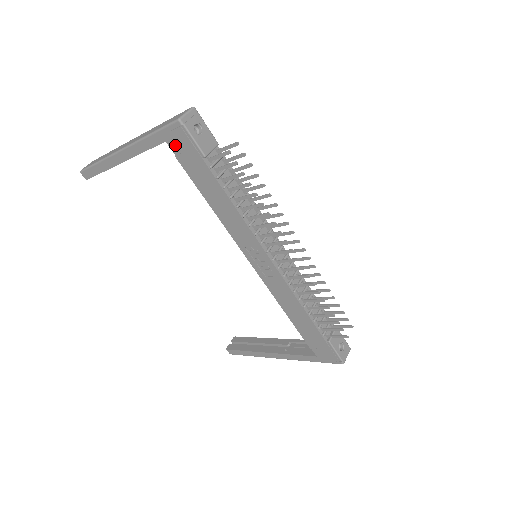
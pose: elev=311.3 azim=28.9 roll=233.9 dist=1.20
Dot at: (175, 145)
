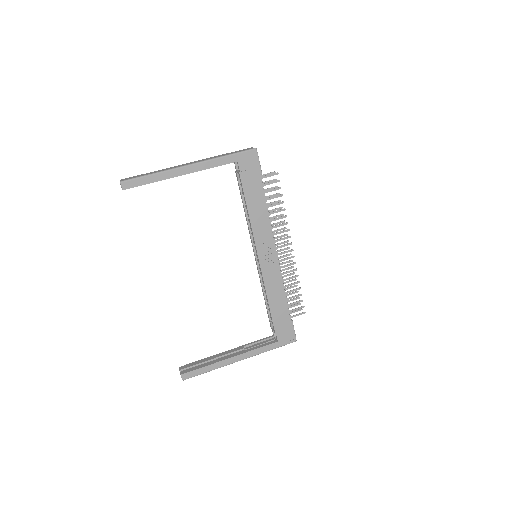
Dot at: (244, 164)
